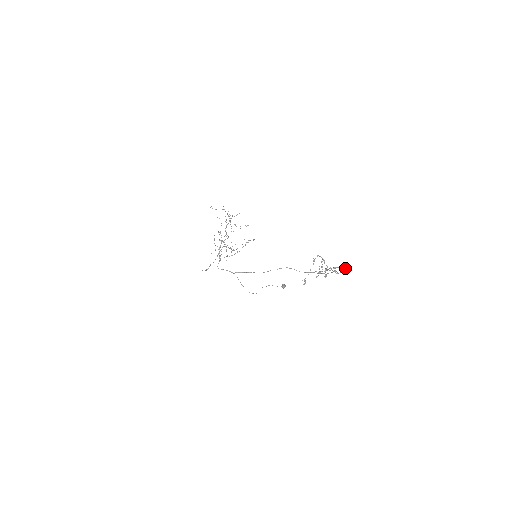
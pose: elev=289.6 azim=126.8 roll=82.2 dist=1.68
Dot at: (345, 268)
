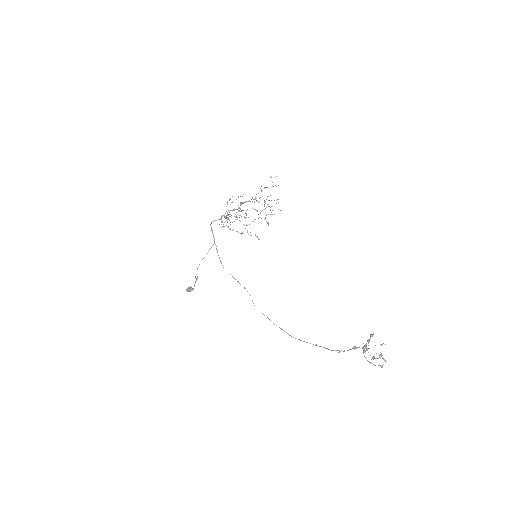
Dot at: occluded
